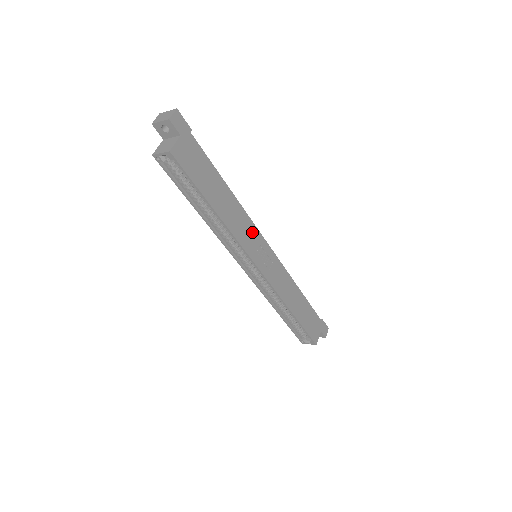
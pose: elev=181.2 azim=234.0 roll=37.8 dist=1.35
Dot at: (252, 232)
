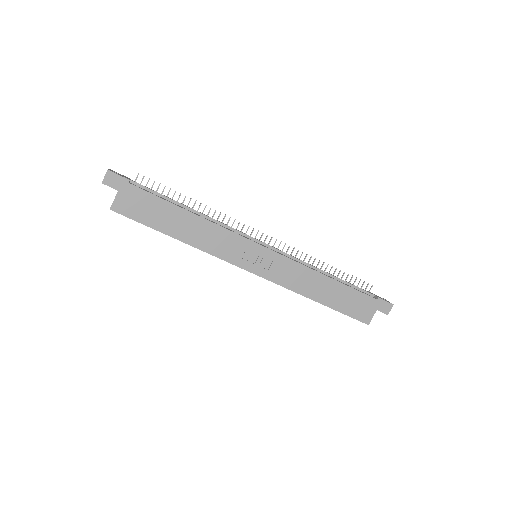
Dot at: (234, 241)
